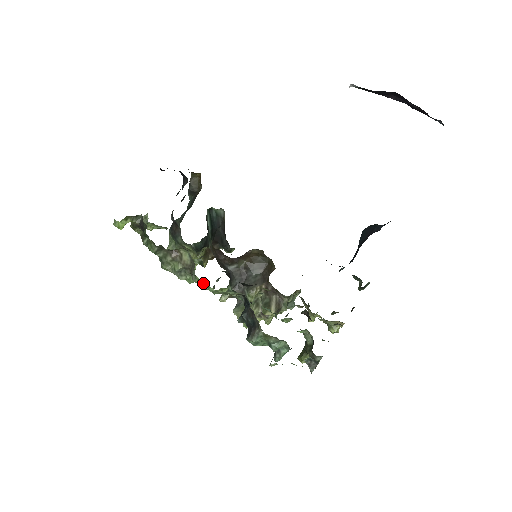
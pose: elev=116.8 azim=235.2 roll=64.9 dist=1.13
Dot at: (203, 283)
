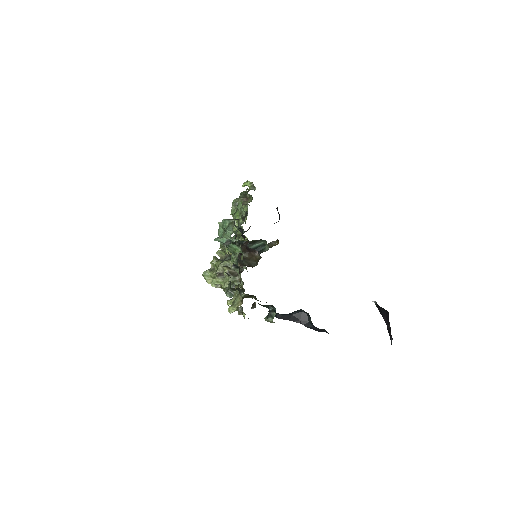
Dot at: occluded
